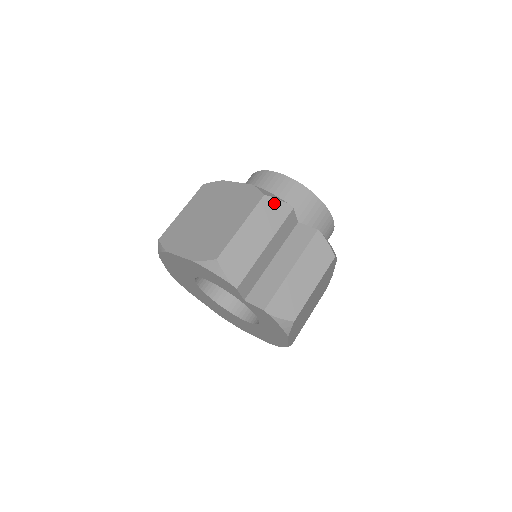
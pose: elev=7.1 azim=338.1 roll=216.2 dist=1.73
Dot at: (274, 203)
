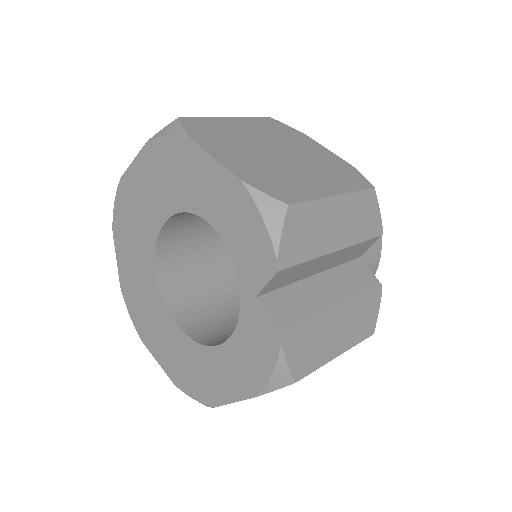
Dot at: (374, 208)
